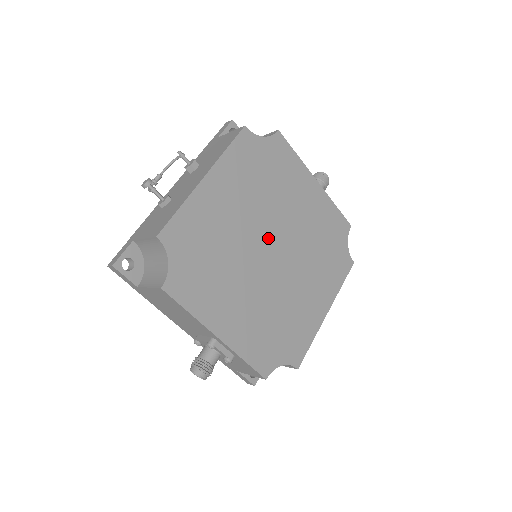
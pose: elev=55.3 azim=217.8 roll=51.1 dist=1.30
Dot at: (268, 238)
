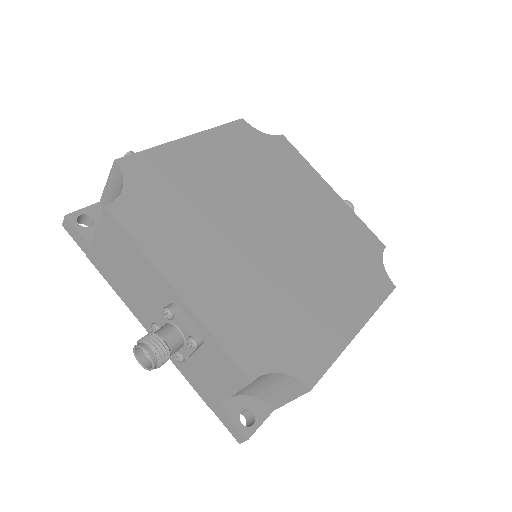
Dot at: (265, 215)
